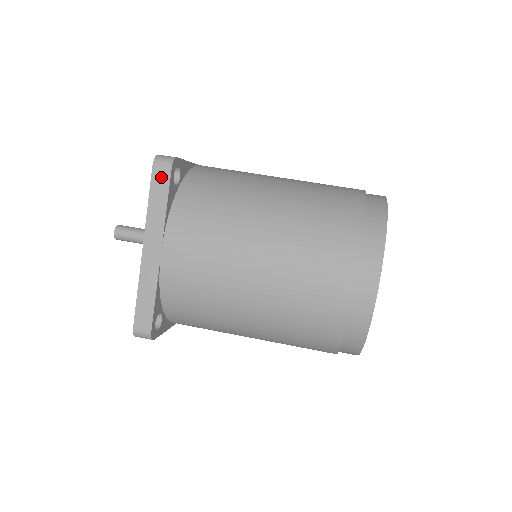
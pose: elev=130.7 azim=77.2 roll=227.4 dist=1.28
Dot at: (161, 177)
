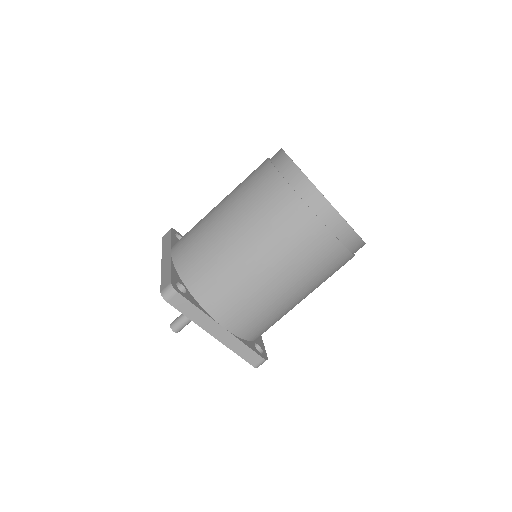
Dot at: (178, 302)
